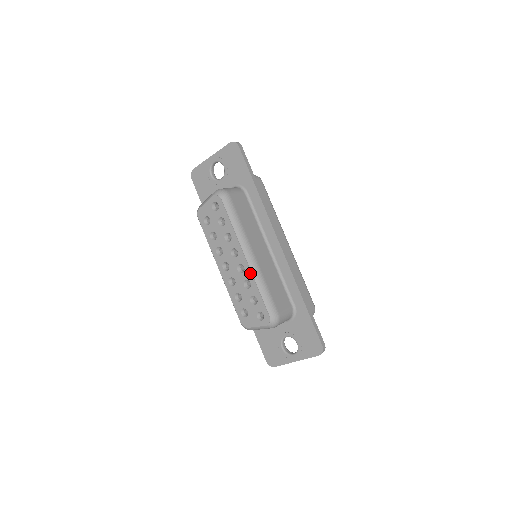
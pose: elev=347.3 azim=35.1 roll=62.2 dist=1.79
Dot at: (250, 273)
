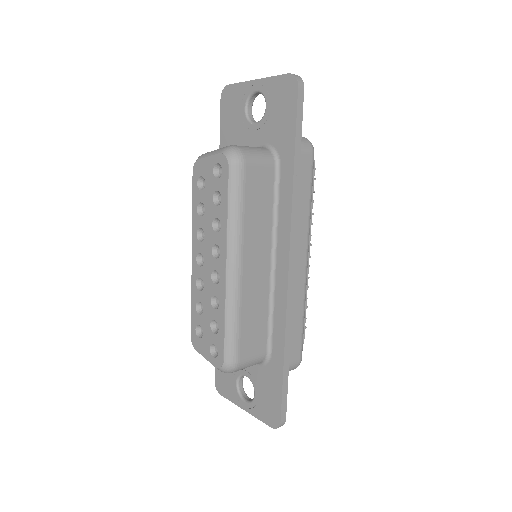
Dot at: (223, 292)
